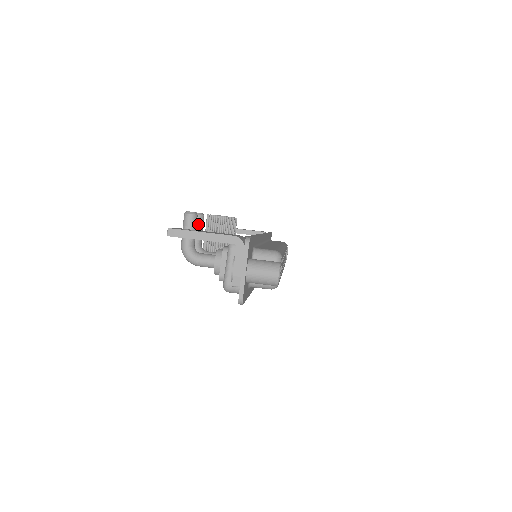
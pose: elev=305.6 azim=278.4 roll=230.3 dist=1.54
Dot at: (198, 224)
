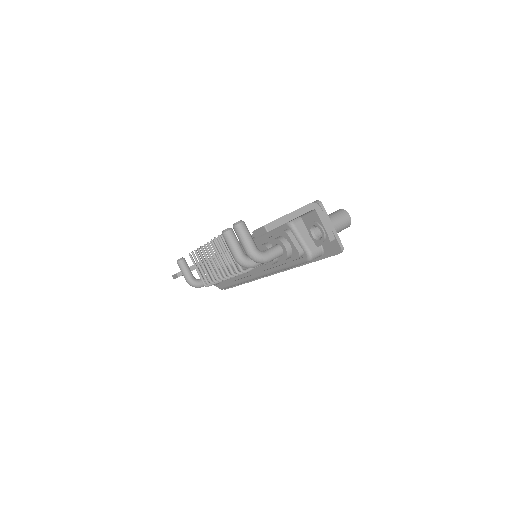
Dot at: (235, 237)
